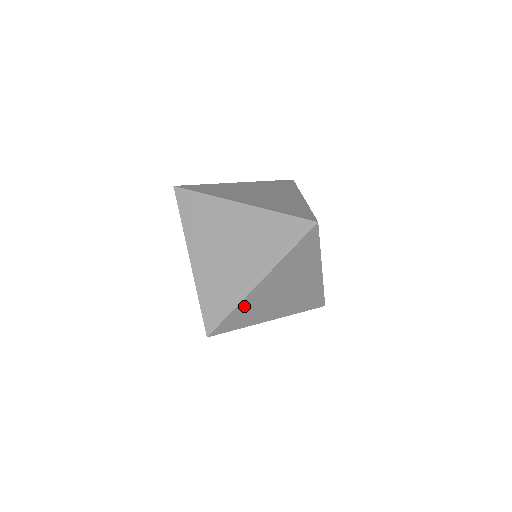
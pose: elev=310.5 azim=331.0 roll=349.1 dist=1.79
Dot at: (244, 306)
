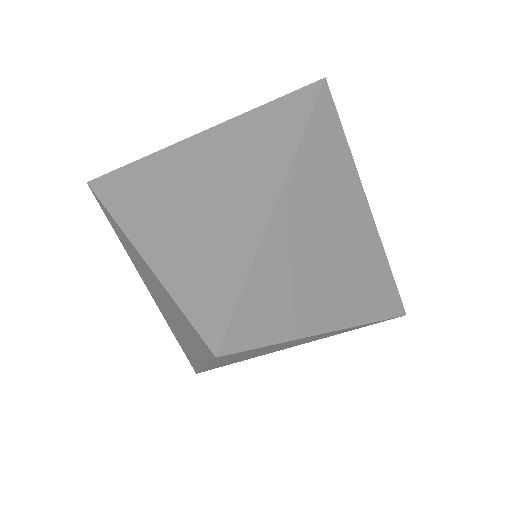
Dot at: (268, 267)
